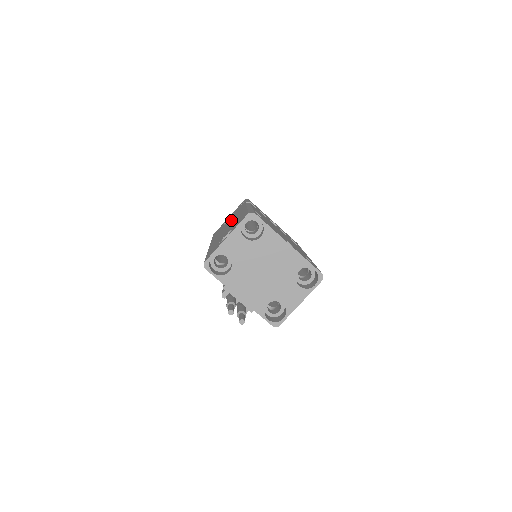
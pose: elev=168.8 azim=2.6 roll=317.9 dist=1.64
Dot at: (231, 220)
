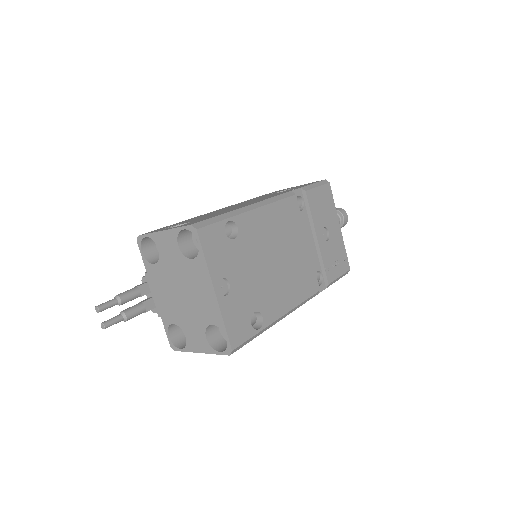
Dot at: occluded
